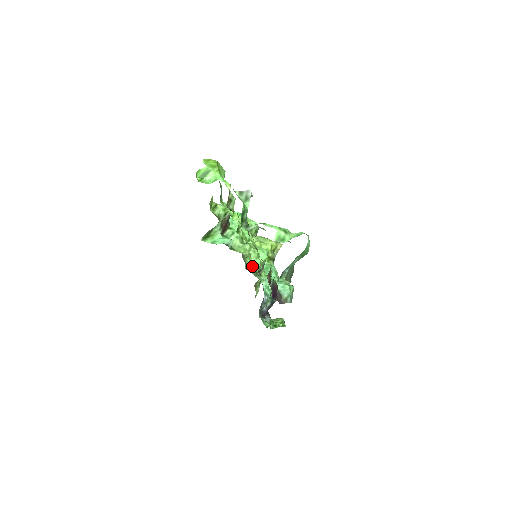
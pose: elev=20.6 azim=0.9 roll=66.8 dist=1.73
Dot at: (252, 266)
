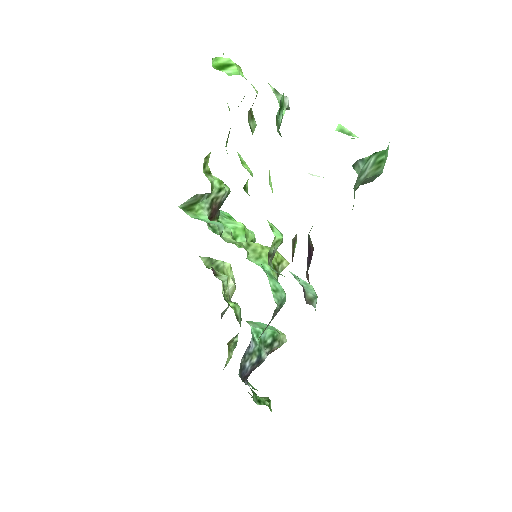
Dot at: (232, 305)
